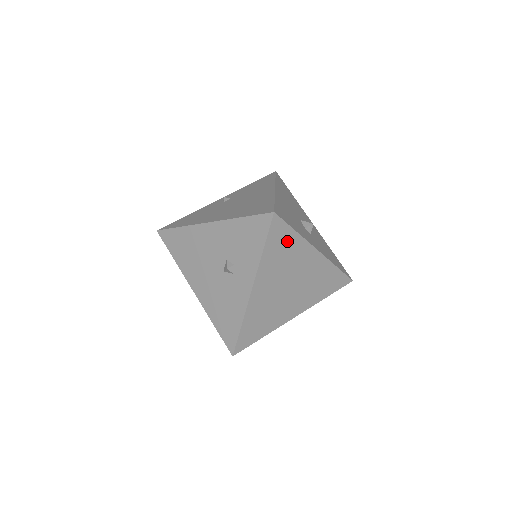
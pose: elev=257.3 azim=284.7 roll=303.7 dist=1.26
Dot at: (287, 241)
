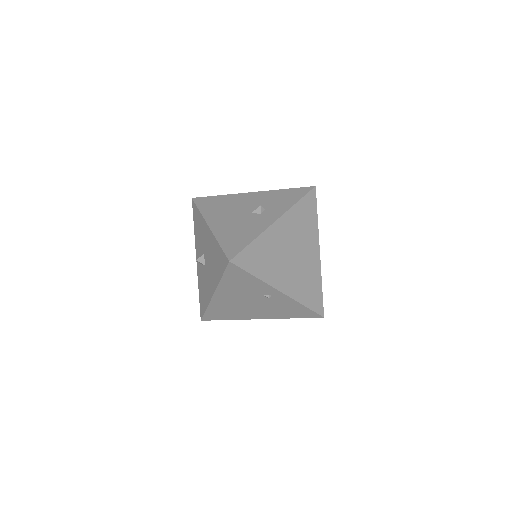
Dot at: (310, 216)
